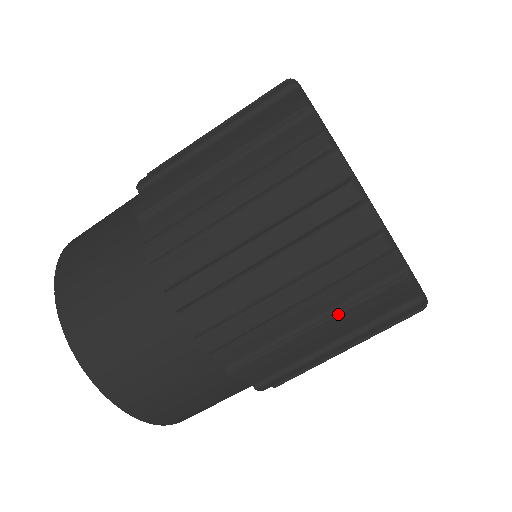
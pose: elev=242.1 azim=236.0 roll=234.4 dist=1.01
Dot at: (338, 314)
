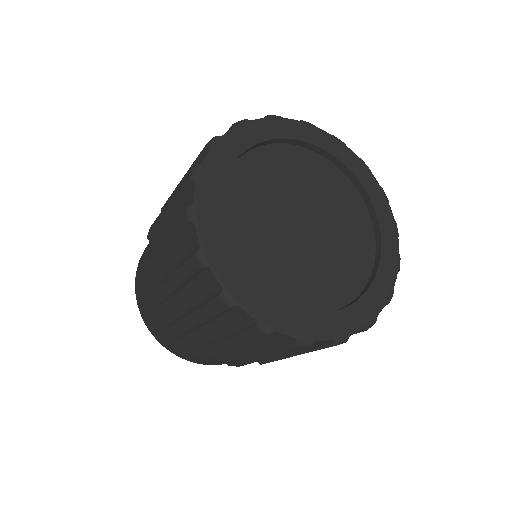
Dot at: occluded
